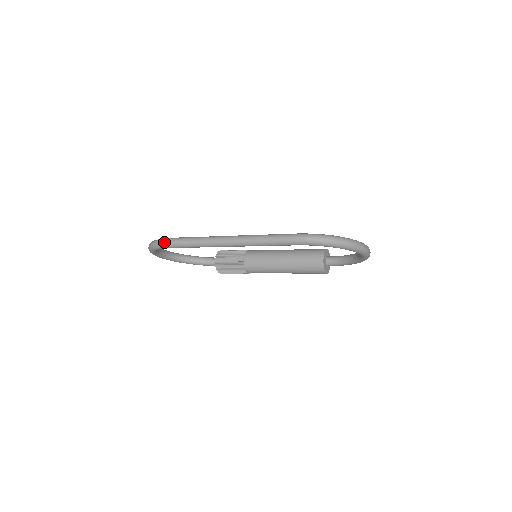
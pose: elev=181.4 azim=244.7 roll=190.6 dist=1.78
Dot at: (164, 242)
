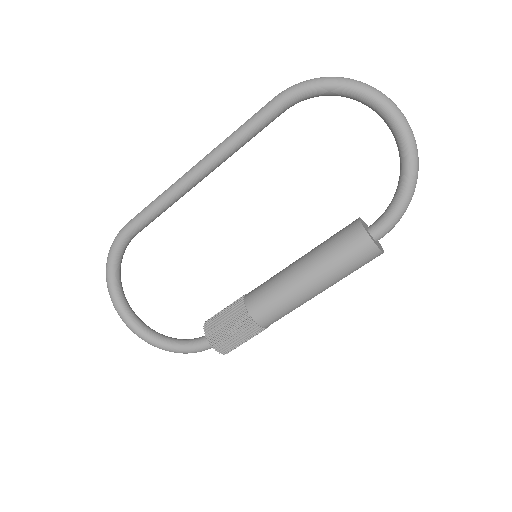
Dot at: (122, 228)
